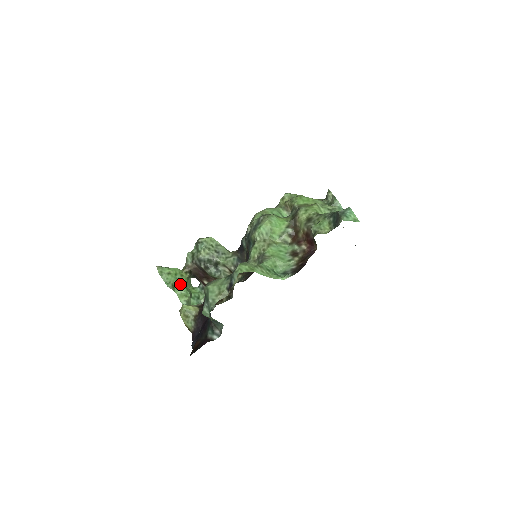
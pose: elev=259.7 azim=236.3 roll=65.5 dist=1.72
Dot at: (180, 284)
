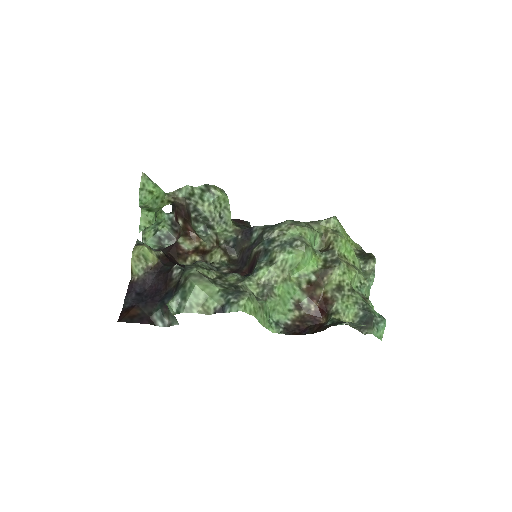
Dot at: (153, 208)
